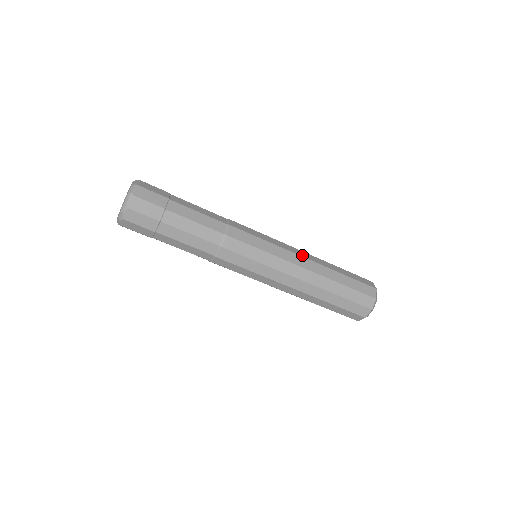
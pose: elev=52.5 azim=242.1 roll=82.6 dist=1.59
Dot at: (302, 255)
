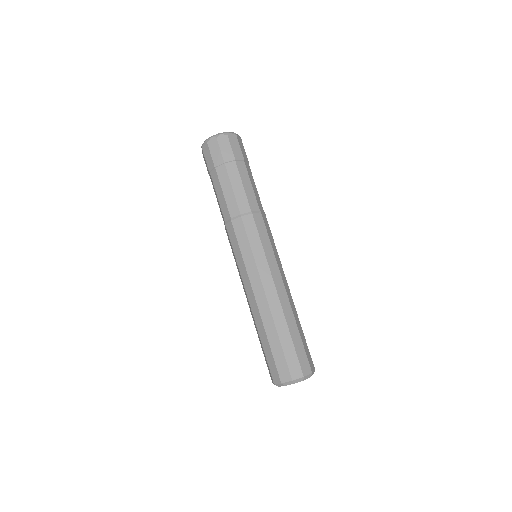
Dot at: occluded
